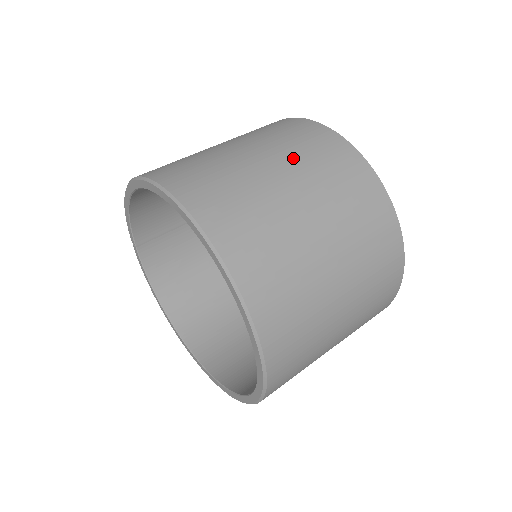
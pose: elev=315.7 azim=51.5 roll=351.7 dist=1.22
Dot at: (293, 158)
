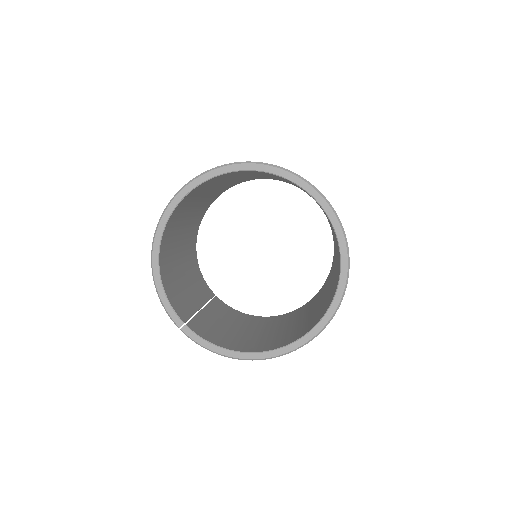
Dot at: occluded
